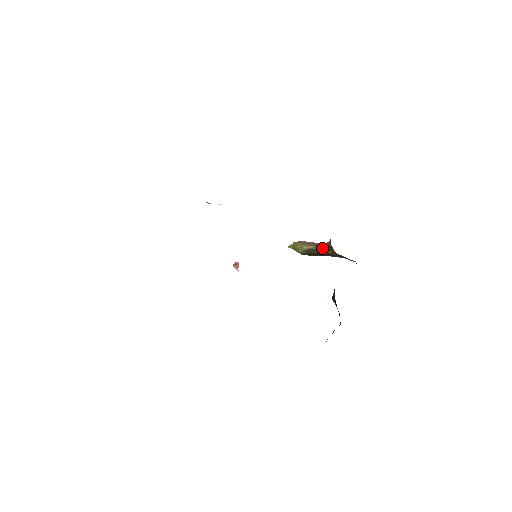
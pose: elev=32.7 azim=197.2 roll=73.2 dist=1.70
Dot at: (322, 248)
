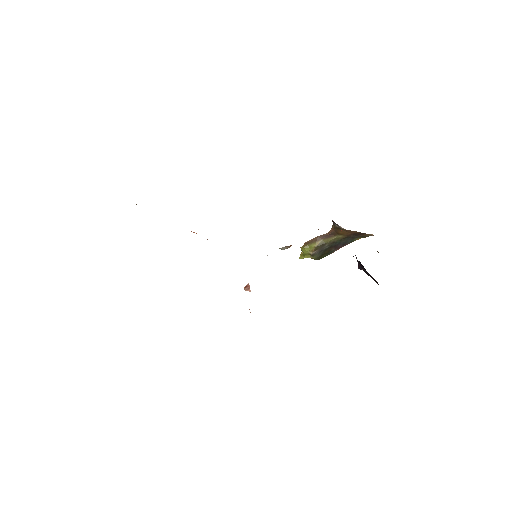
Dot at: (330, 237)
